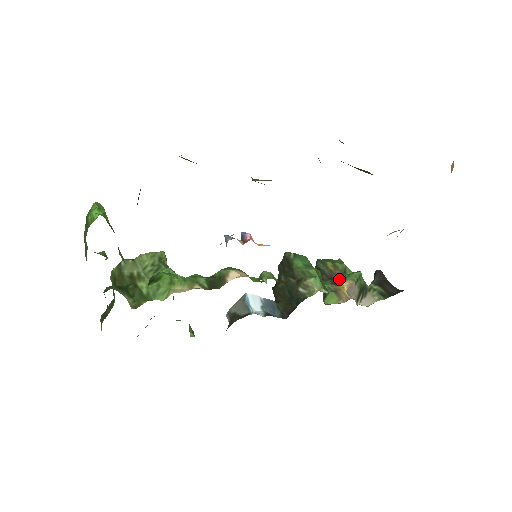
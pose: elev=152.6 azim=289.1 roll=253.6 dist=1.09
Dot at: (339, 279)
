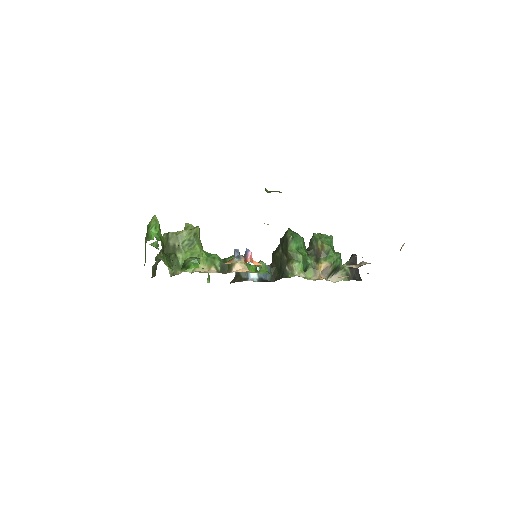
Dot at: (321, 258)
